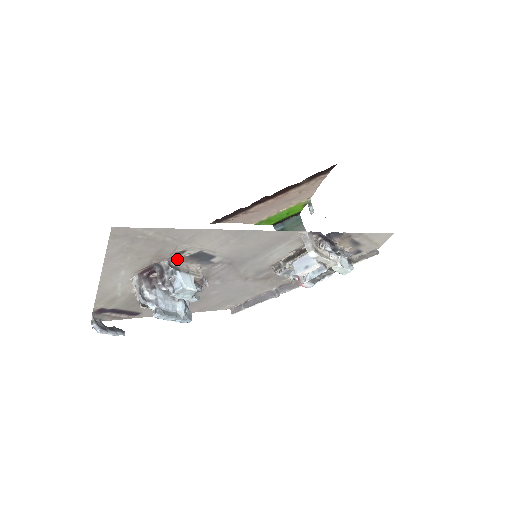
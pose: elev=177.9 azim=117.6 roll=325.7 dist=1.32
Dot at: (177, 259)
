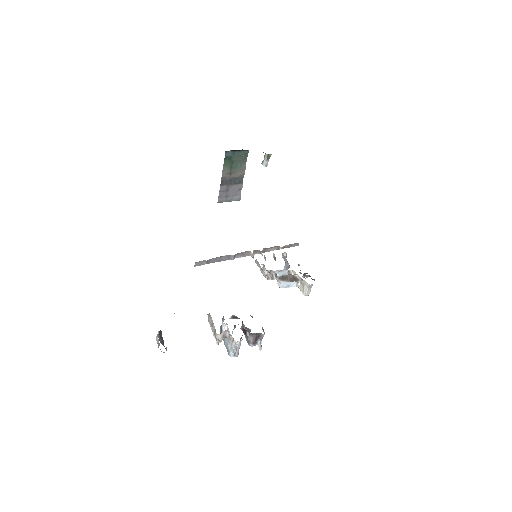
Dot at: occluded
